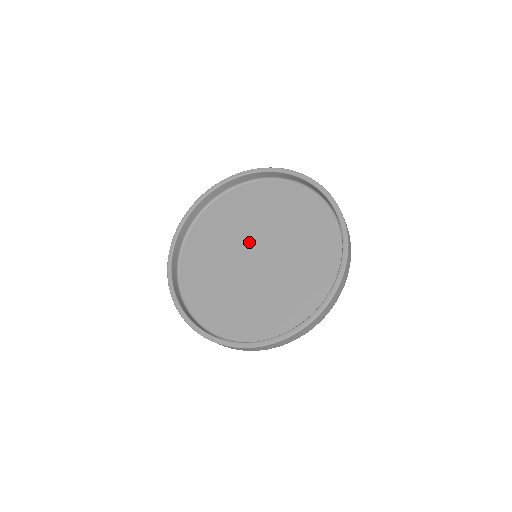
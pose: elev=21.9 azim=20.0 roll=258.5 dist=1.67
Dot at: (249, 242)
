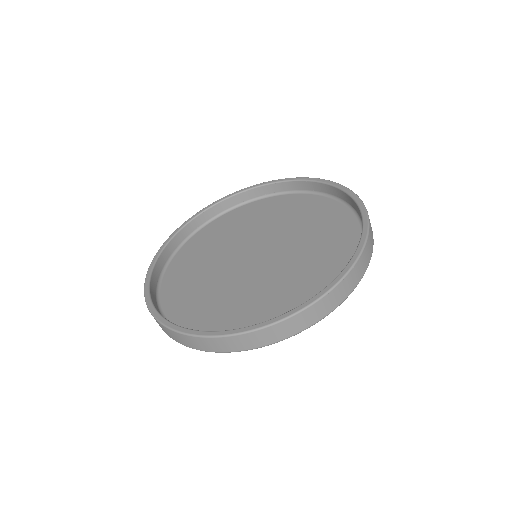
Dot at: (266, 241)
